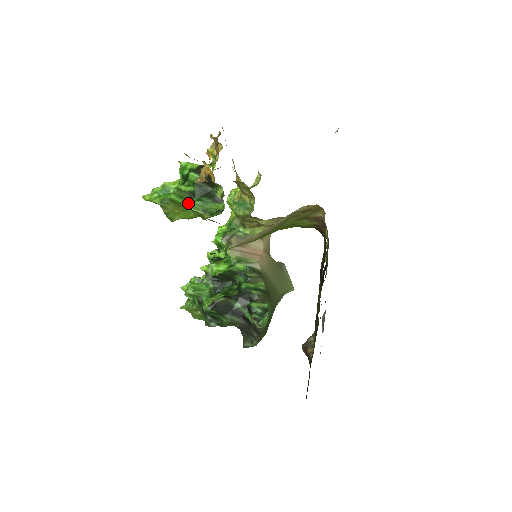
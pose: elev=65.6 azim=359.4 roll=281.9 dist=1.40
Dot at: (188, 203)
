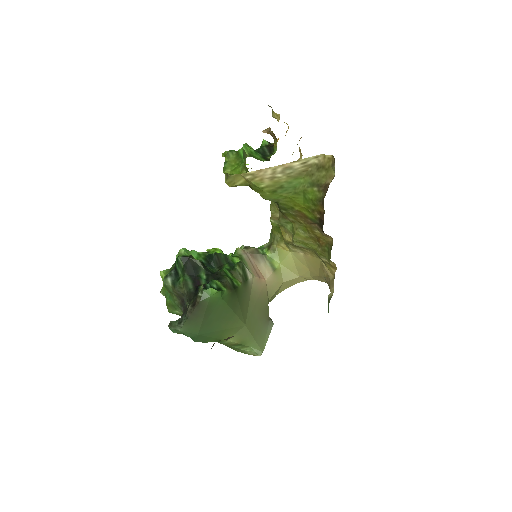
Dot at: occluded
